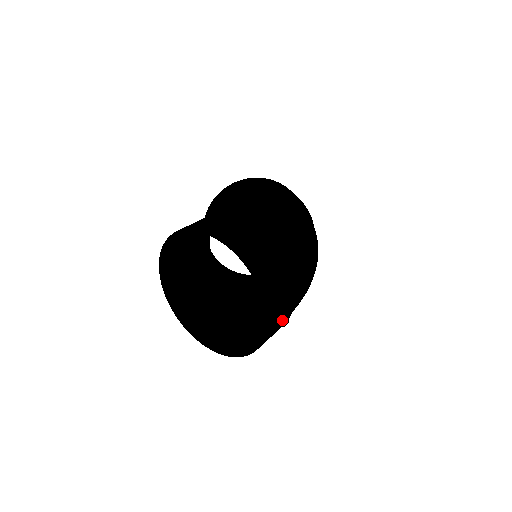
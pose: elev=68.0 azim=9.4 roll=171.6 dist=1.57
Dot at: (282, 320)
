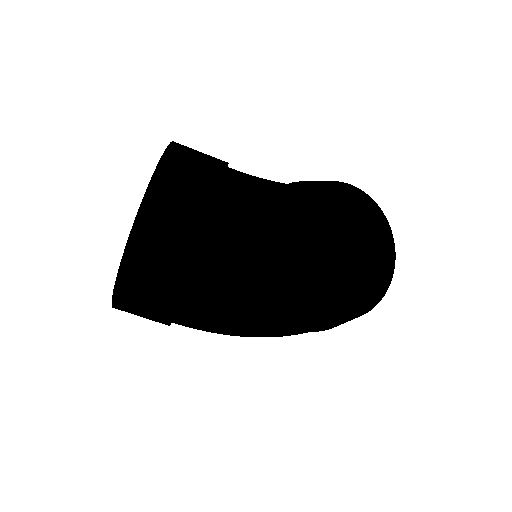
Dot at: (150, 311)
